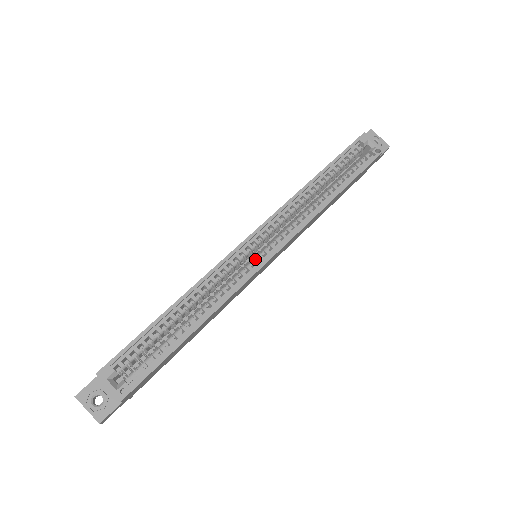
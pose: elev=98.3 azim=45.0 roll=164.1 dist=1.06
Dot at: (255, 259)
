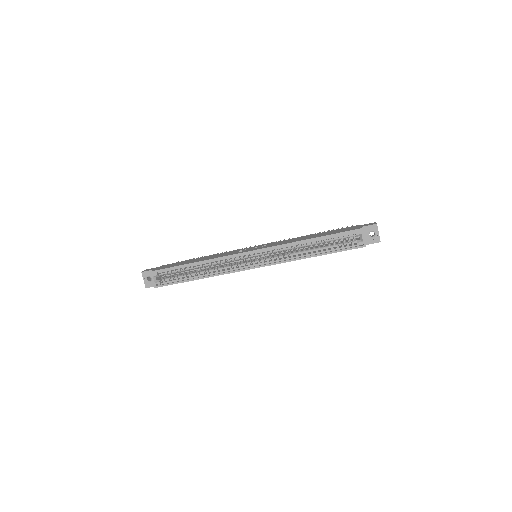
Dot at: (246, 263)
